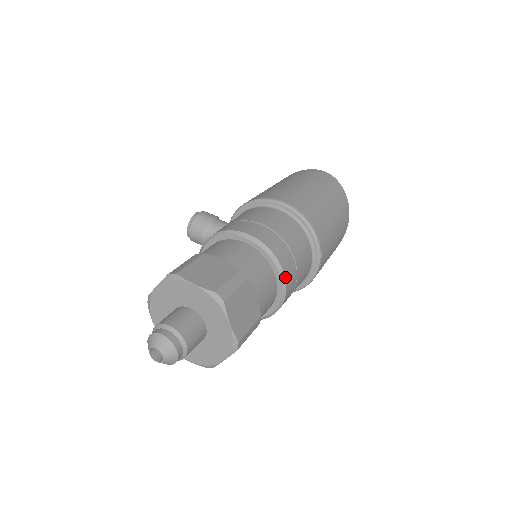
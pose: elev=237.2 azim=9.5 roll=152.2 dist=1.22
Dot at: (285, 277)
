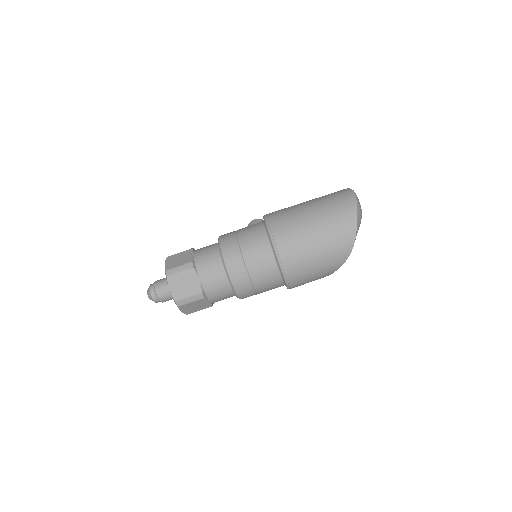
Dot at: (228, 273)
